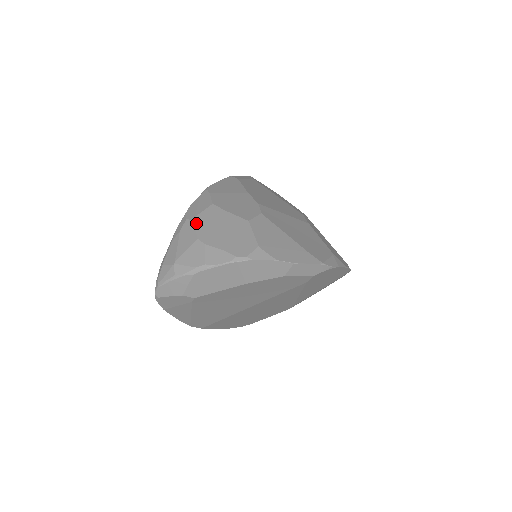
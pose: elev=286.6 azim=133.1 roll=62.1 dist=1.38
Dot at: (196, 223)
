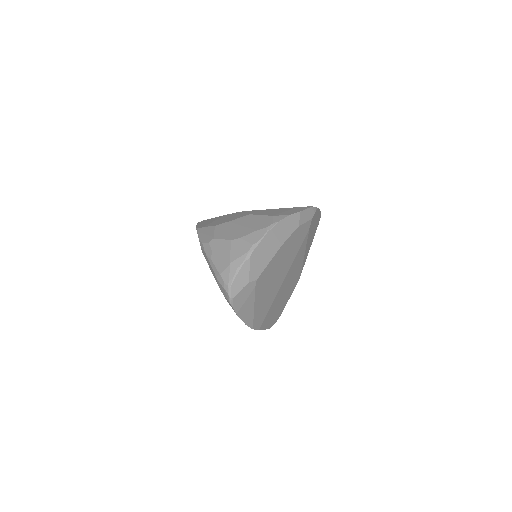
Dot at: (219, 237)
